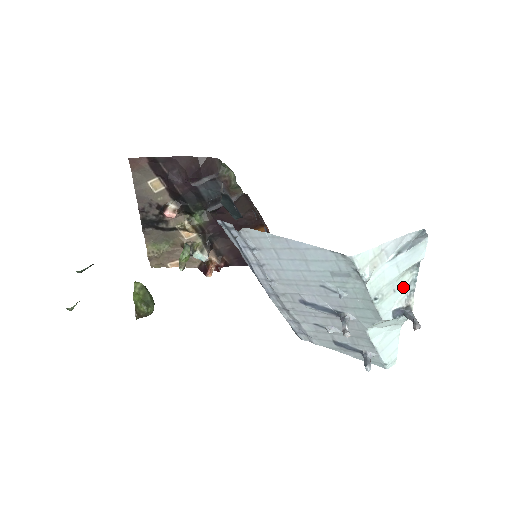
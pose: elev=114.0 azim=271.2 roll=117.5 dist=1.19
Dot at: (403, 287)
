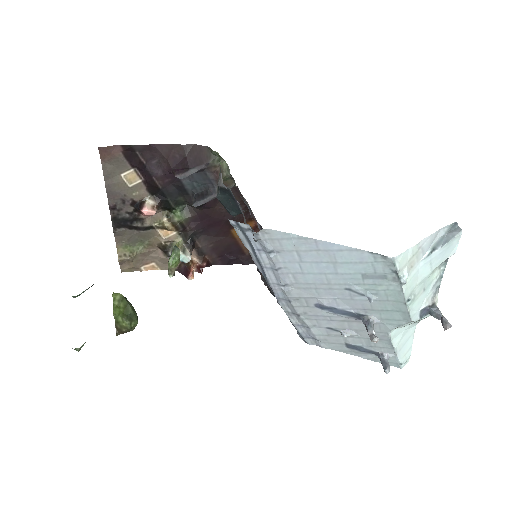
Dot at: (431, 285)
